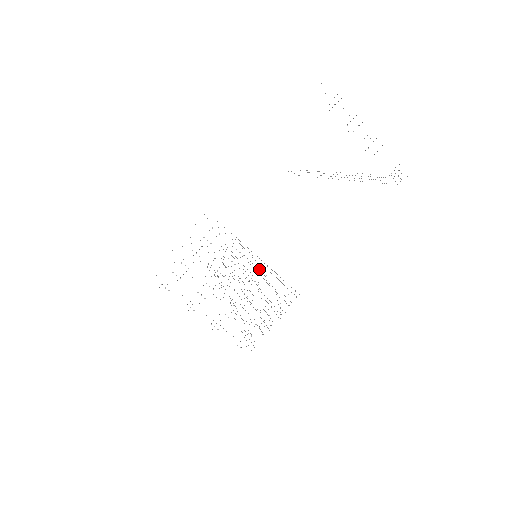
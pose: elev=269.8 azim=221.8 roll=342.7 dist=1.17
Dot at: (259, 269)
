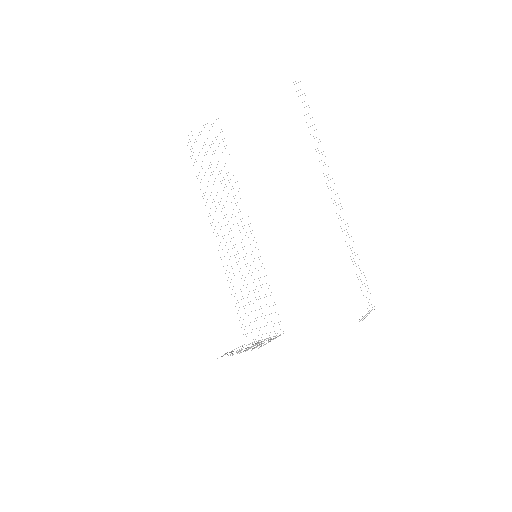
Dot at: (270, 340)
